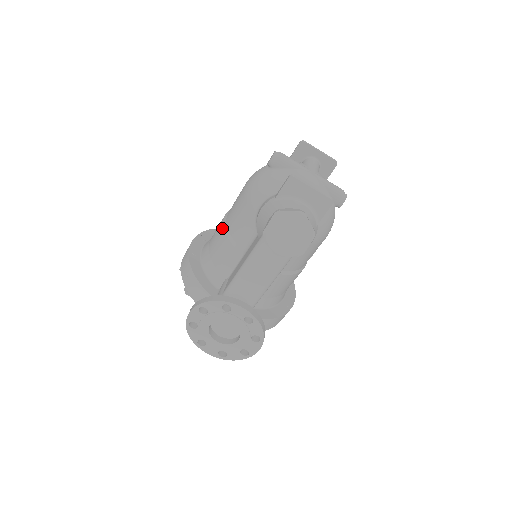
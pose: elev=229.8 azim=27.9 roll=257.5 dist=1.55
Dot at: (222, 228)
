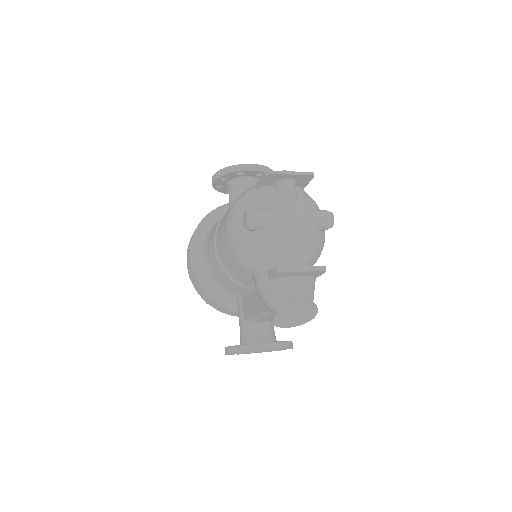
Dot at: (218, 265)
